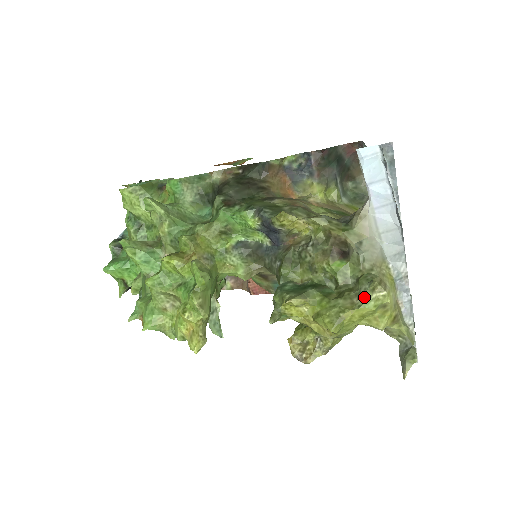
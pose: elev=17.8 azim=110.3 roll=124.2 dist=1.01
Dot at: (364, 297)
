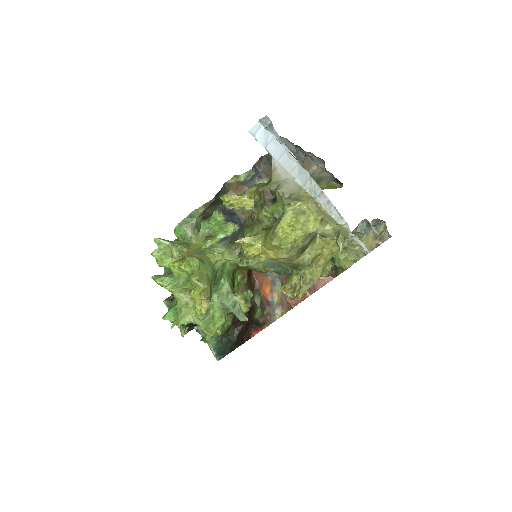
Dot at: occluded
